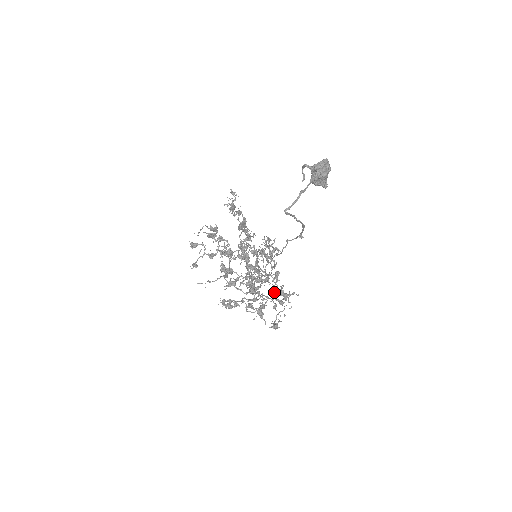
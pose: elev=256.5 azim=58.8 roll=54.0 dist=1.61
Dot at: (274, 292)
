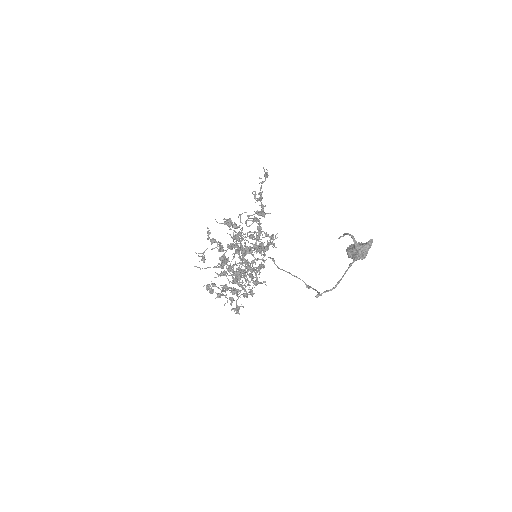
Dot at: occluded
